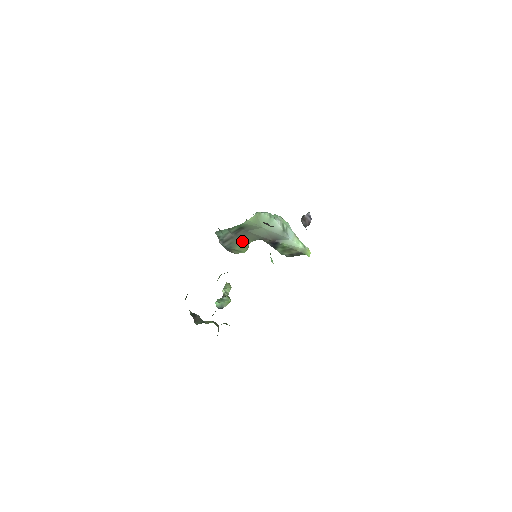
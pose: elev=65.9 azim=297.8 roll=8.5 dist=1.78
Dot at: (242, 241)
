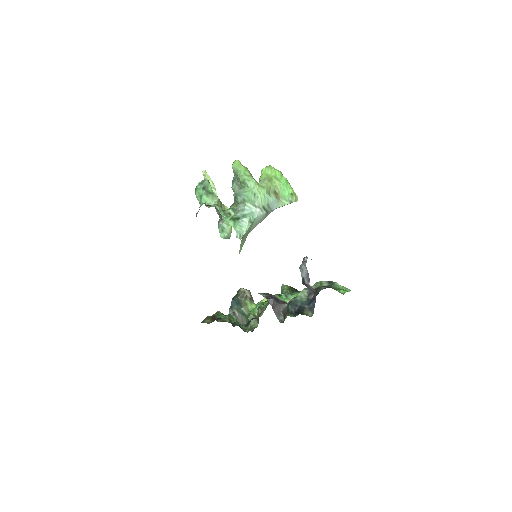
Dot at: occluded
